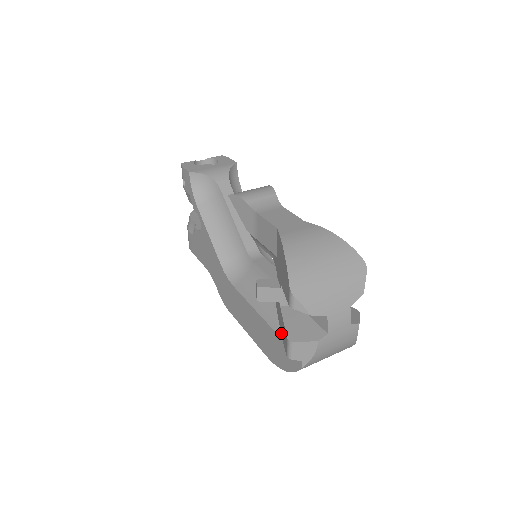
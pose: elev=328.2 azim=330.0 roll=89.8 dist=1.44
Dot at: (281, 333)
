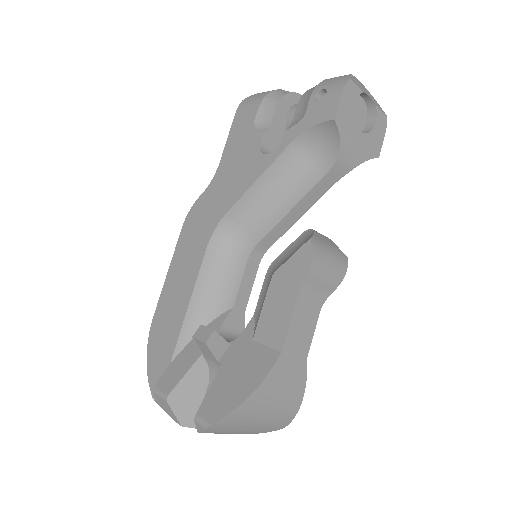
Dot at: (177, 358)
